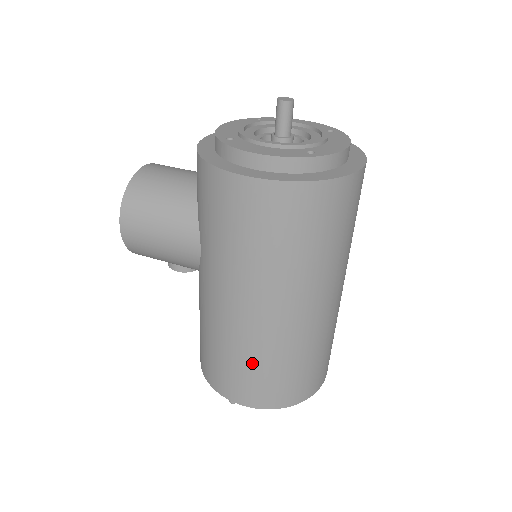
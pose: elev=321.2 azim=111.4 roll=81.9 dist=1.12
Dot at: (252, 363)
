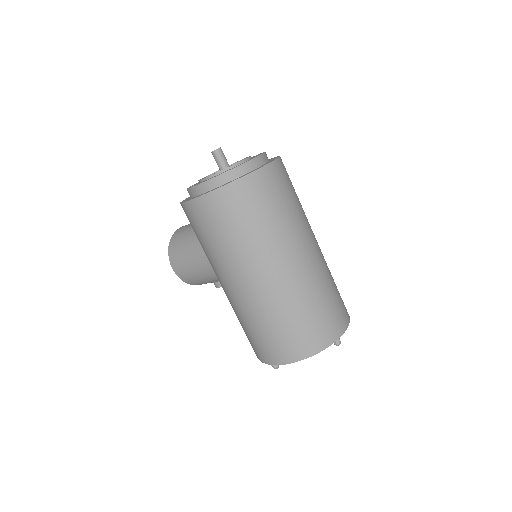
Dot at: (262, 326)
